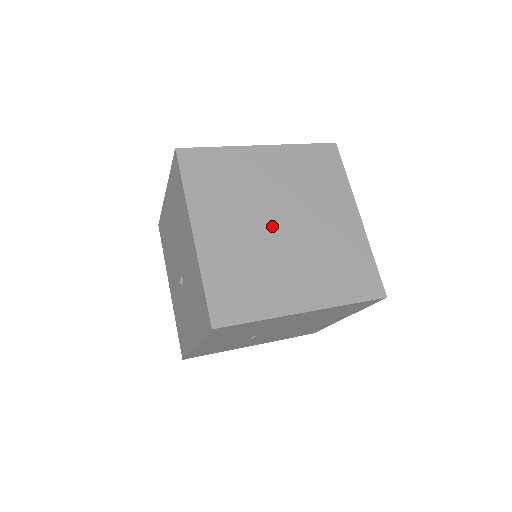
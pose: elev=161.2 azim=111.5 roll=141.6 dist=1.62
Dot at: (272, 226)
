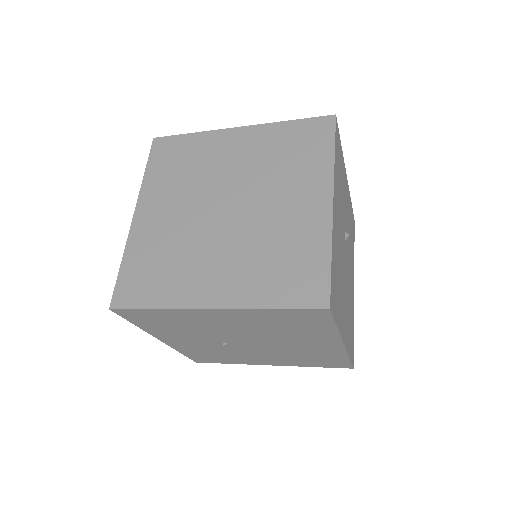
Dot at: (213, 211)
